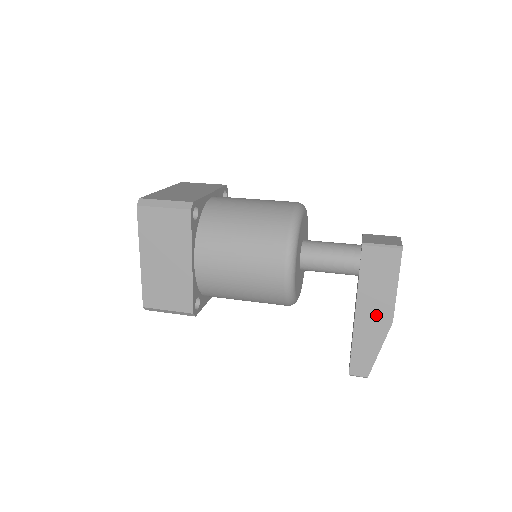
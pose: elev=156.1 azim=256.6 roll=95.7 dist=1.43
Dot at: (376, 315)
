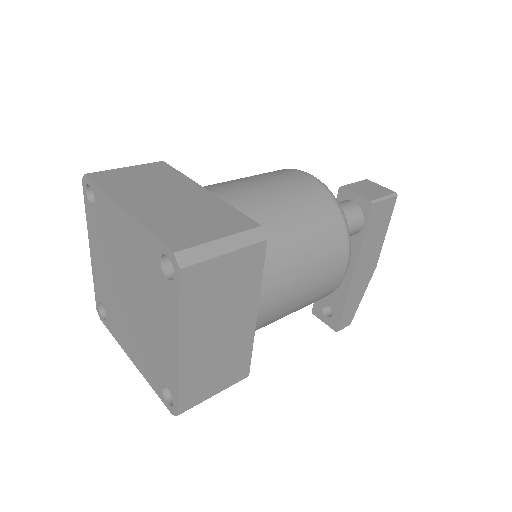
Dot at: (367, 267)
